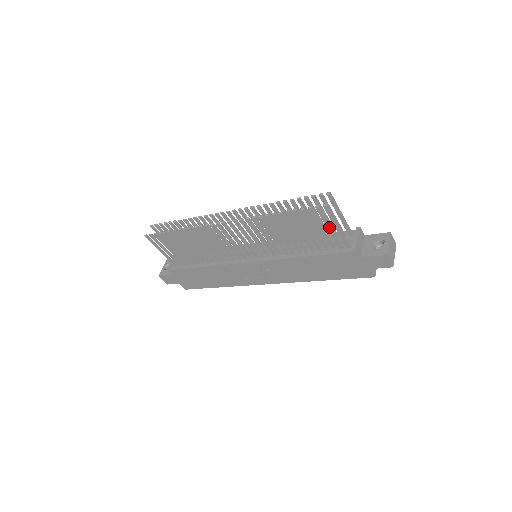
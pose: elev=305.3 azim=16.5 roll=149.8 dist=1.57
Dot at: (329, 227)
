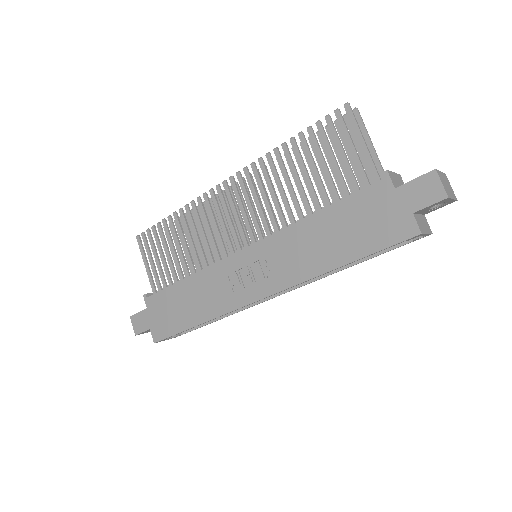
Dot at: (351, 145)
